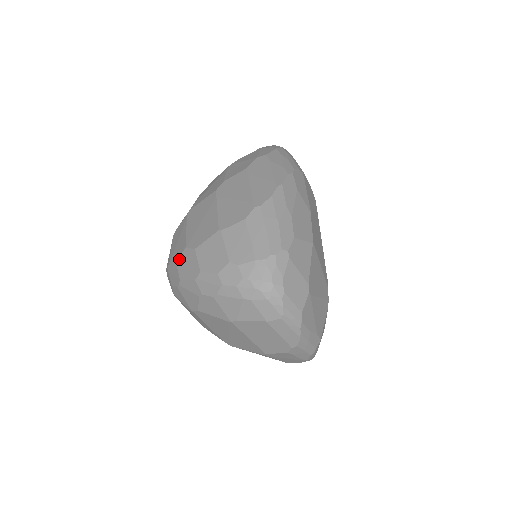
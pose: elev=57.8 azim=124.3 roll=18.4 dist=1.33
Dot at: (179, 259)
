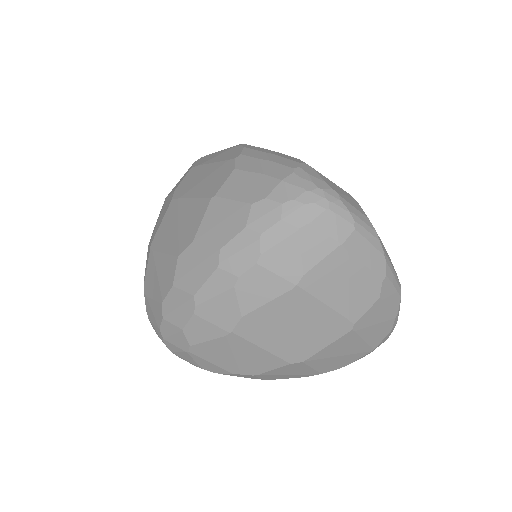
Dot at: (176, 277)
